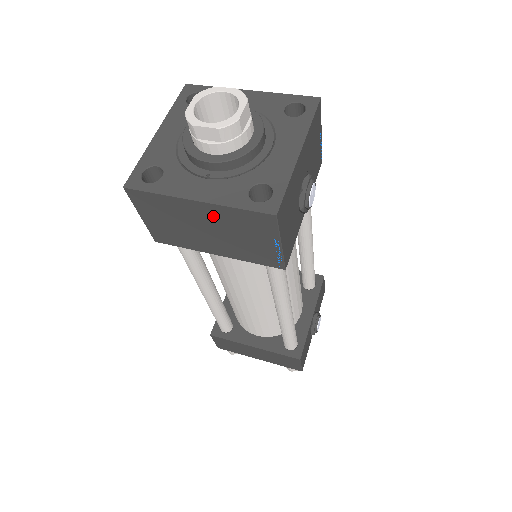
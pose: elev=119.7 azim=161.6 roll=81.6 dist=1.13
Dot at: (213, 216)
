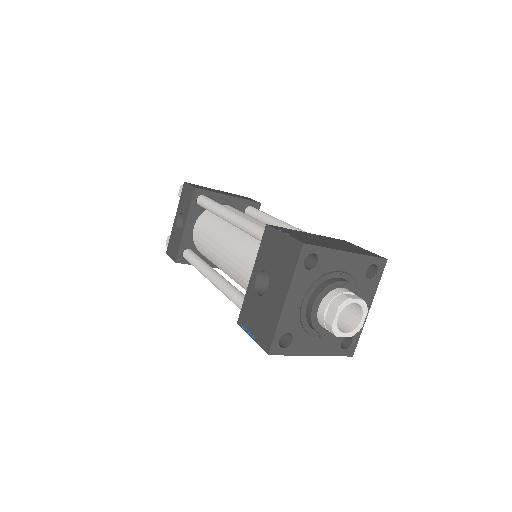
Dot at: occluded
